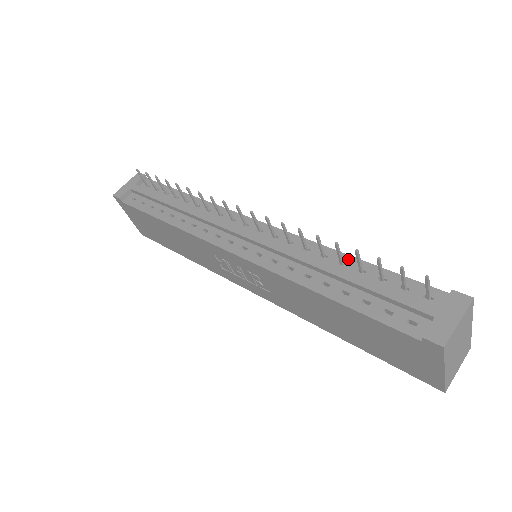
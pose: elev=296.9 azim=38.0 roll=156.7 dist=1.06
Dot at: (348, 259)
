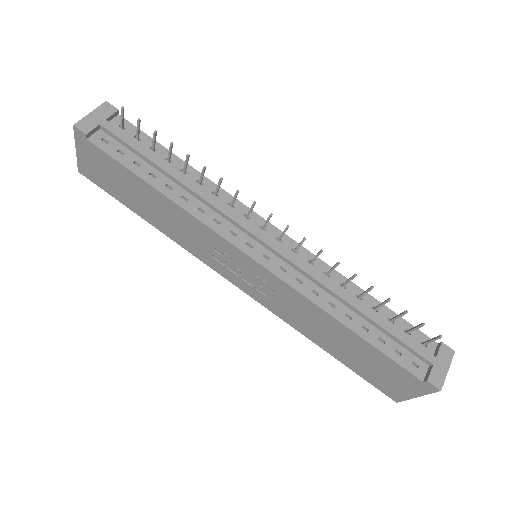
Dot at: occluded
